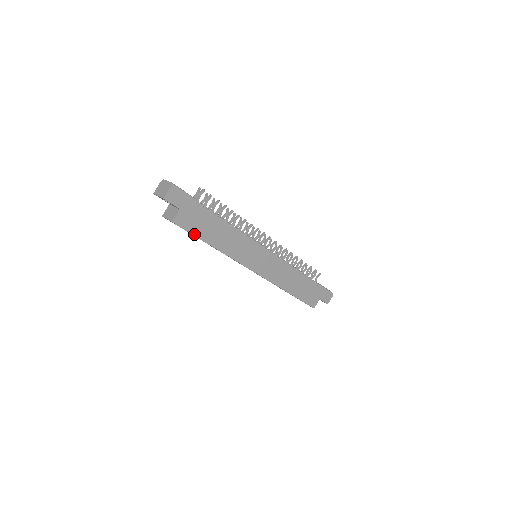
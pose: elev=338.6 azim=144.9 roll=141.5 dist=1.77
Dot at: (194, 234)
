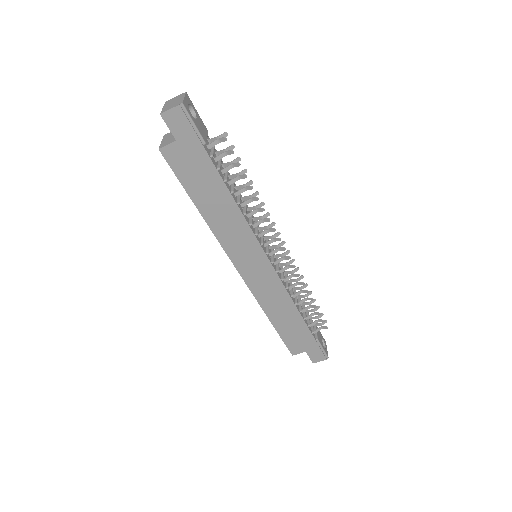
Dot at: (181, 181)
